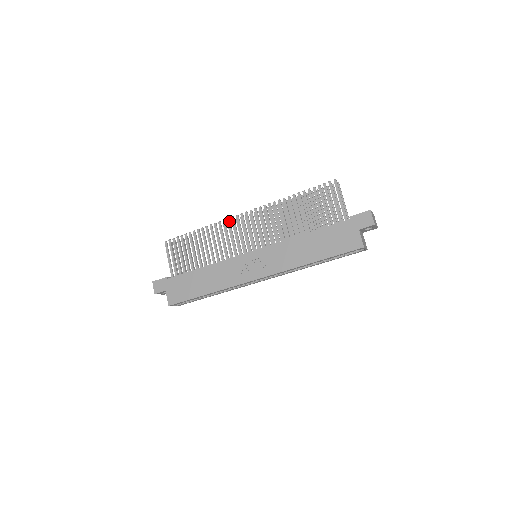
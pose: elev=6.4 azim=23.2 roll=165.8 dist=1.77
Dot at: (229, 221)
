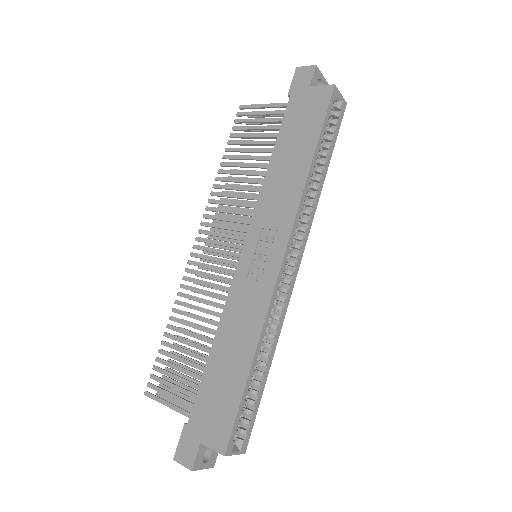
Dot at: (189, 269)
